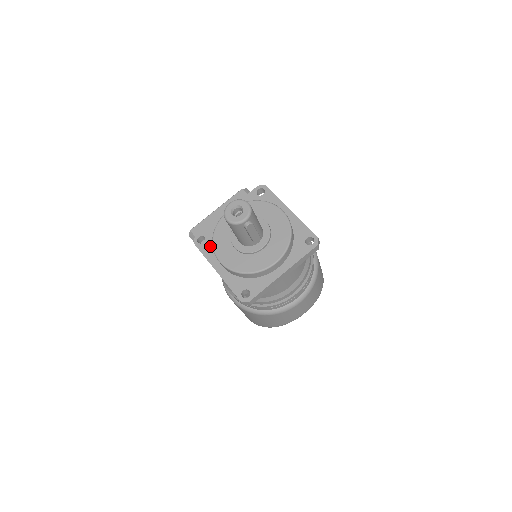
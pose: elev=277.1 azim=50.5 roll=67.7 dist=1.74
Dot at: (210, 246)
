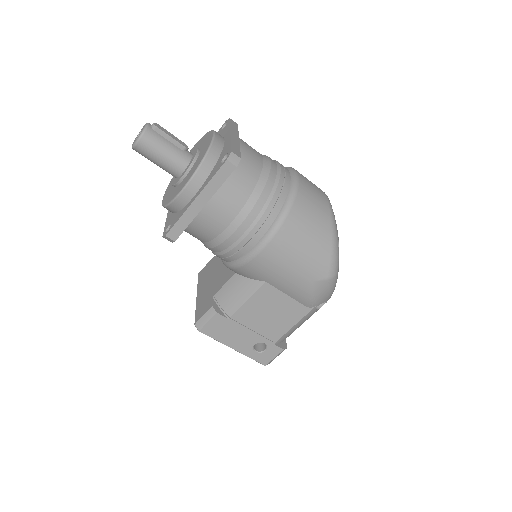
Dot at: (176, 216)
